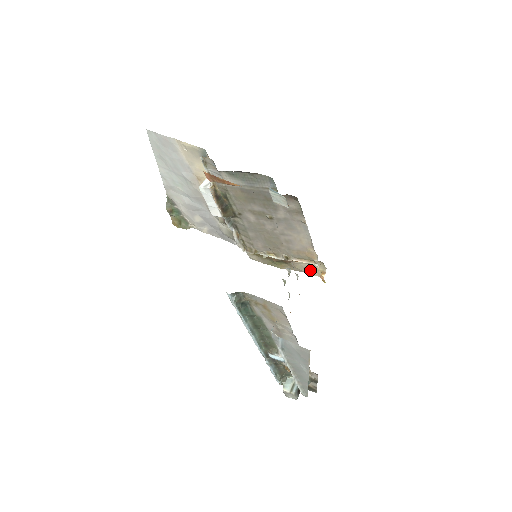
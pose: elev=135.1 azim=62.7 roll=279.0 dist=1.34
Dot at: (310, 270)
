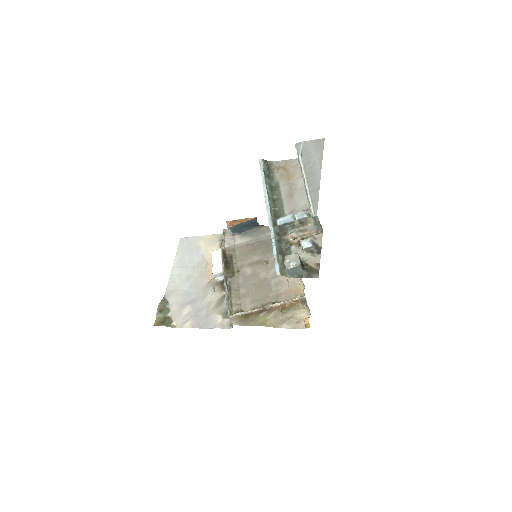
Dot at: (293, 324)
